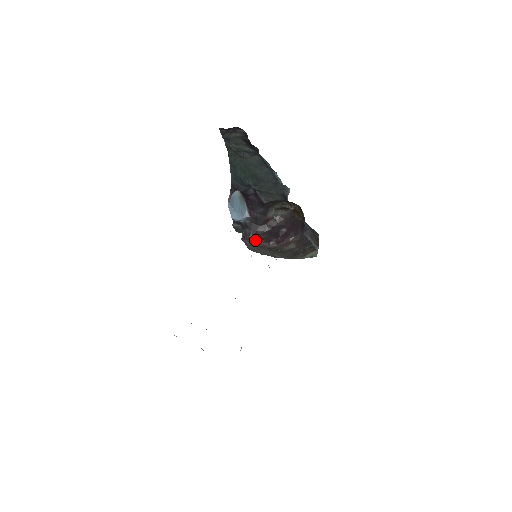
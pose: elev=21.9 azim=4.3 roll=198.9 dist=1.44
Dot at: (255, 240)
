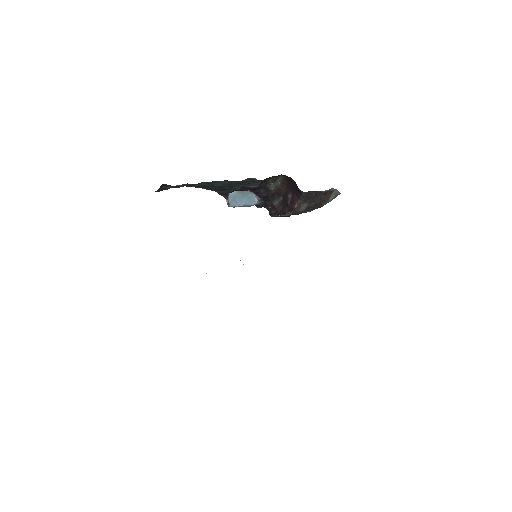
Dot at: (277, 214)
